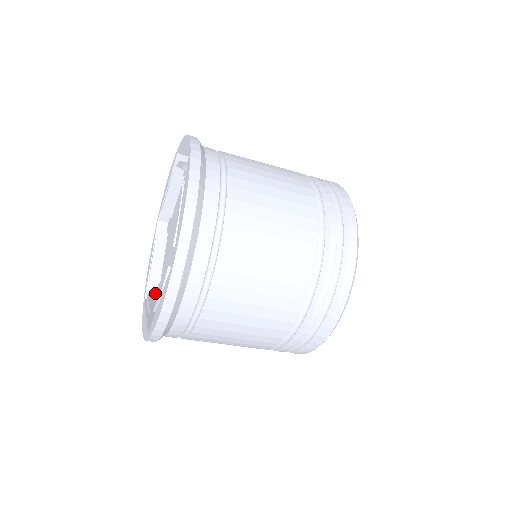
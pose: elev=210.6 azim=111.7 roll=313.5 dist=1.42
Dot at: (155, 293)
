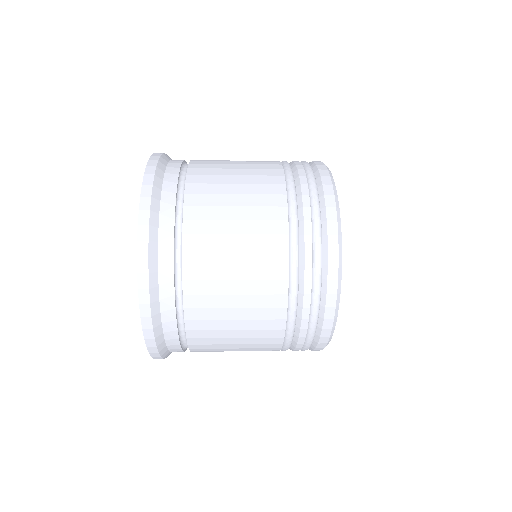
Dot at: occluded
